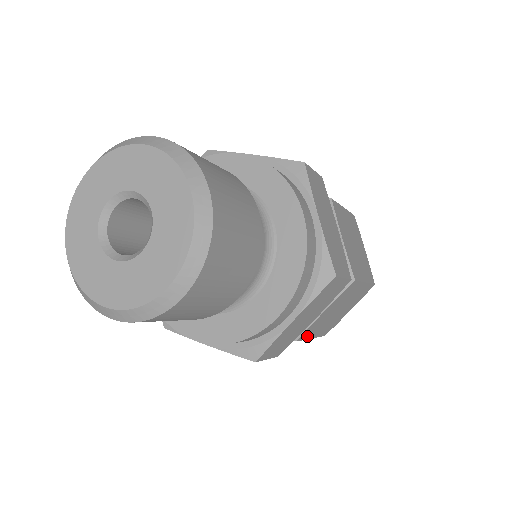
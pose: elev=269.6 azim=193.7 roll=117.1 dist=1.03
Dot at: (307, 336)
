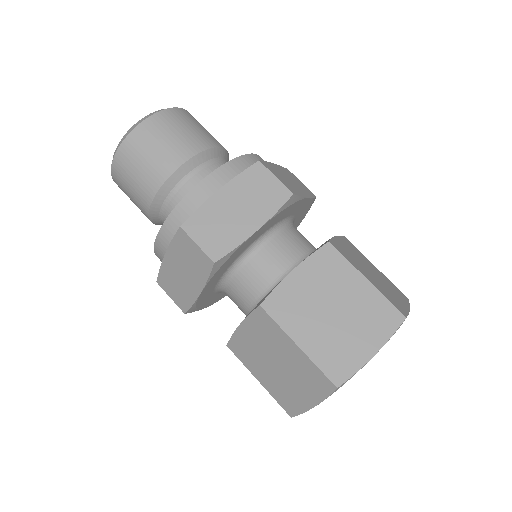
Dot at: (282, 320)
